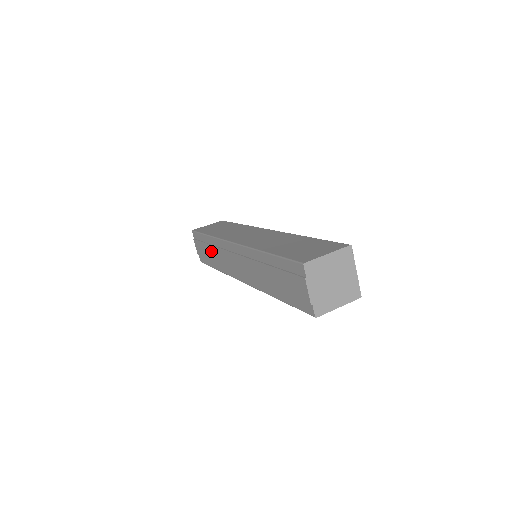
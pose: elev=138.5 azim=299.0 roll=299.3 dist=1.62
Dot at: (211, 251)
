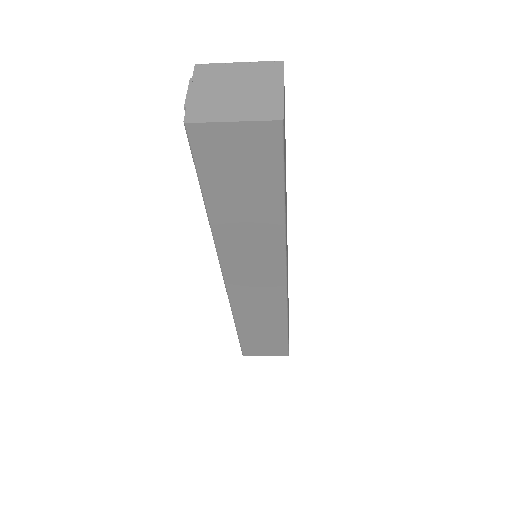
Dot at: occluded
